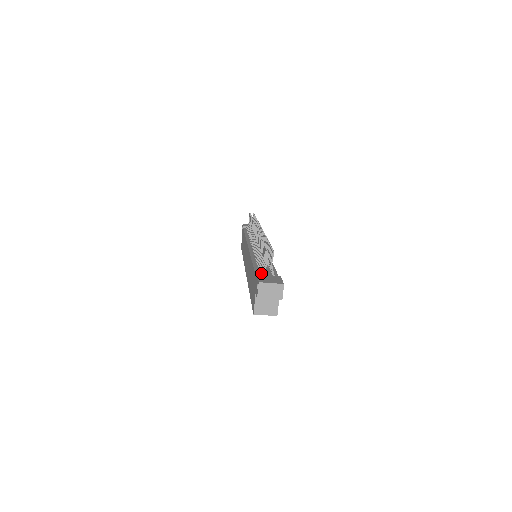
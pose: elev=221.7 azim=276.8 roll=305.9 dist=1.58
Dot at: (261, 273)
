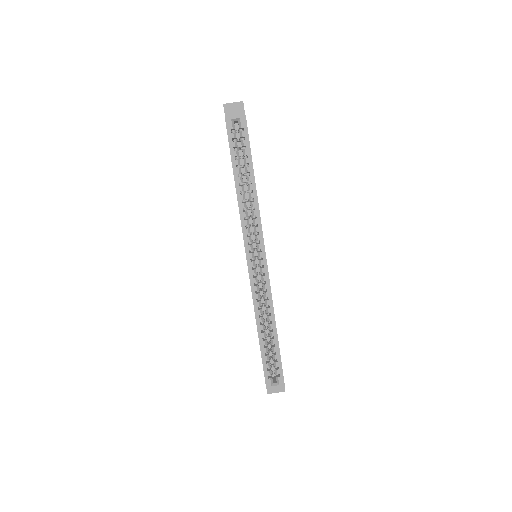
Dot at: occluded
